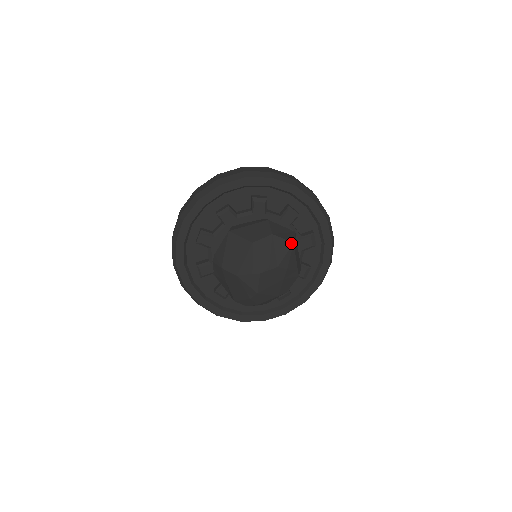
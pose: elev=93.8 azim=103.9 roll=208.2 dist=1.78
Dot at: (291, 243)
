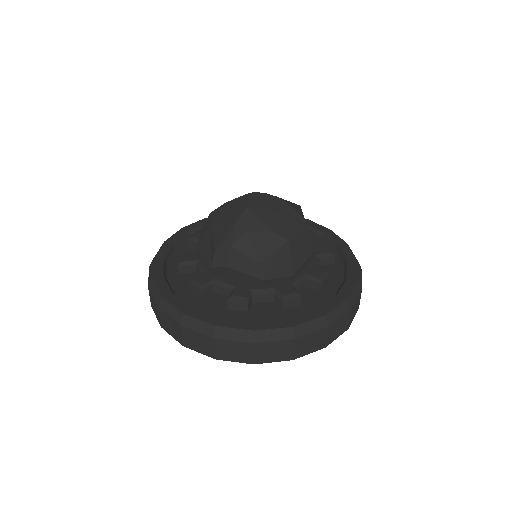
Dot at: occluded
